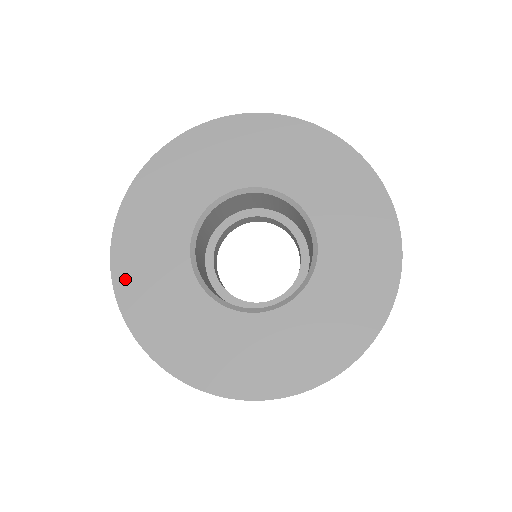
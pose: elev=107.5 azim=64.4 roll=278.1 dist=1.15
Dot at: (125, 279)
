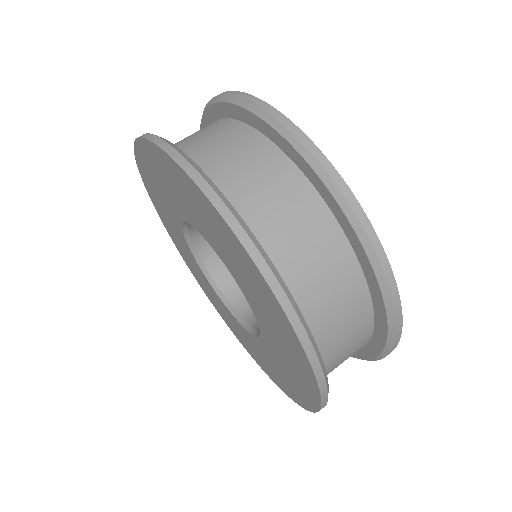
Dot at: (146, 180)
